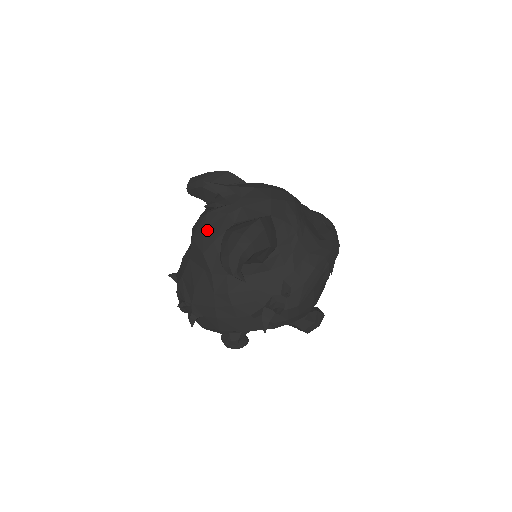
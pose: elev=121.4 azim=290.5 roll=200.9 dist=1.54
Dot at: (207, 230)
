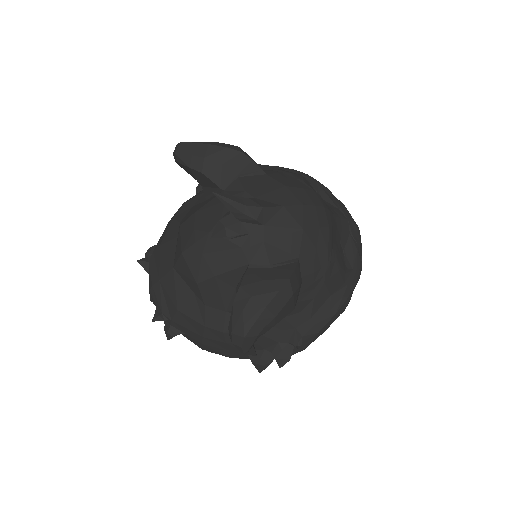
Dot at: (207, 257)
